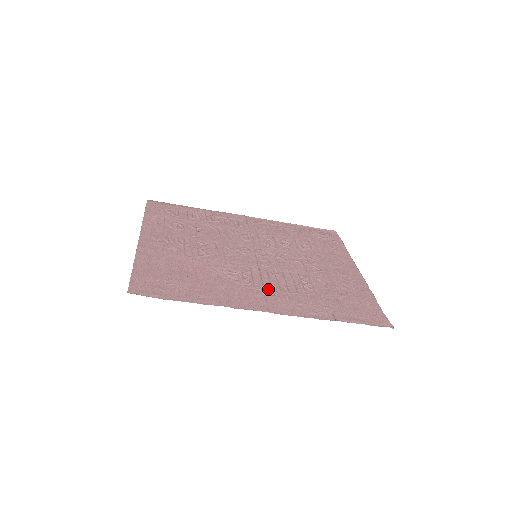
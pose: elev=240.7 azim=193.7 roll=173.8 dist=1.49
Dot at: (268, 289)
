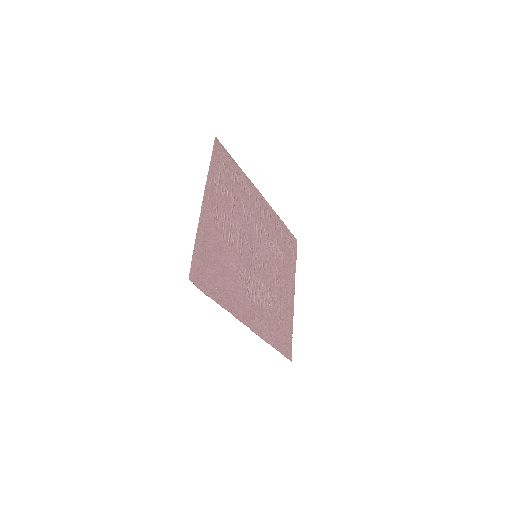
Dot at: (253, 300)
